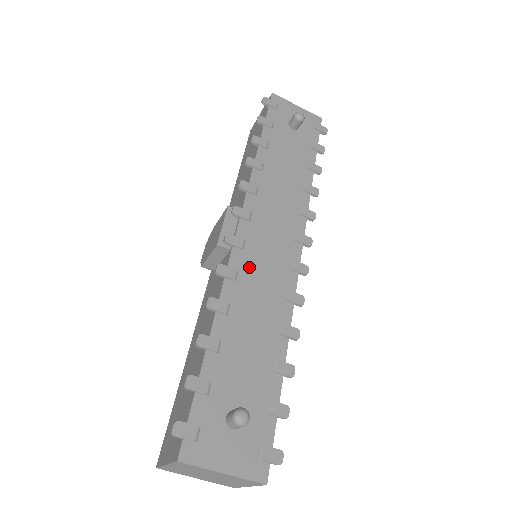
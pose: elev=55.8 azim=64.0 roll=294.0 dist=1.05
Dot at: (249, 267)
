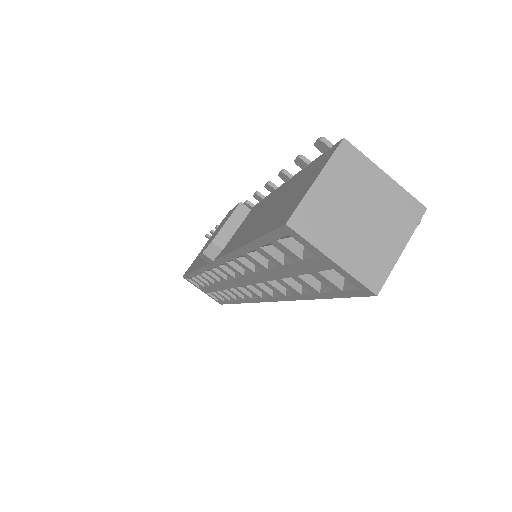
Dot at: occluded
